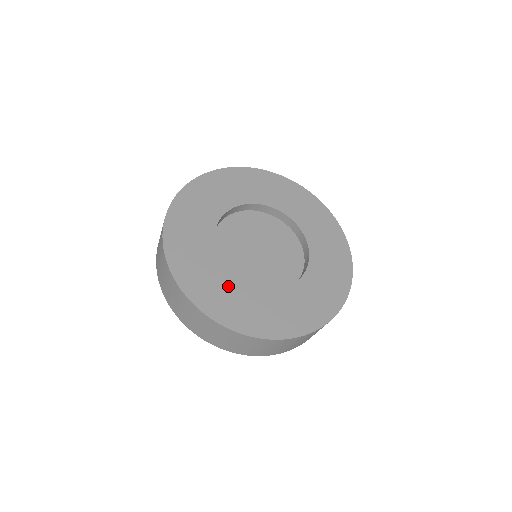
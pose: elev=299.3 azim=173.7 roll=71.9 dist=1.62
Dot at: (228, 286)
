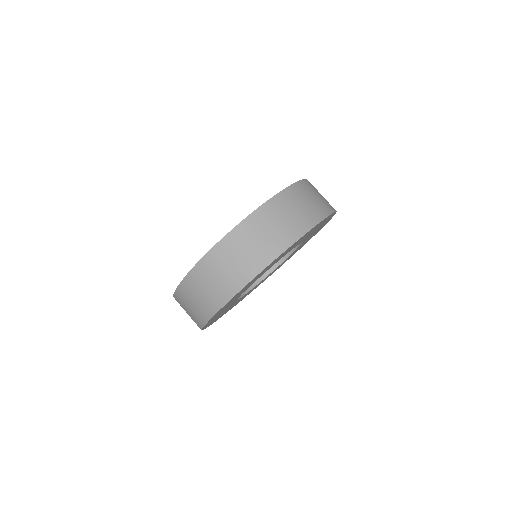
Dot at: occluded
